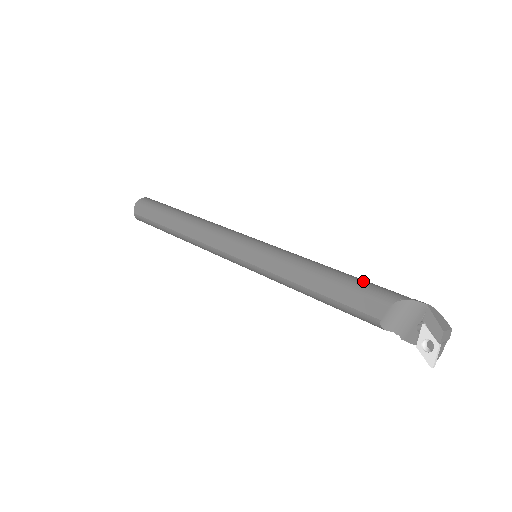
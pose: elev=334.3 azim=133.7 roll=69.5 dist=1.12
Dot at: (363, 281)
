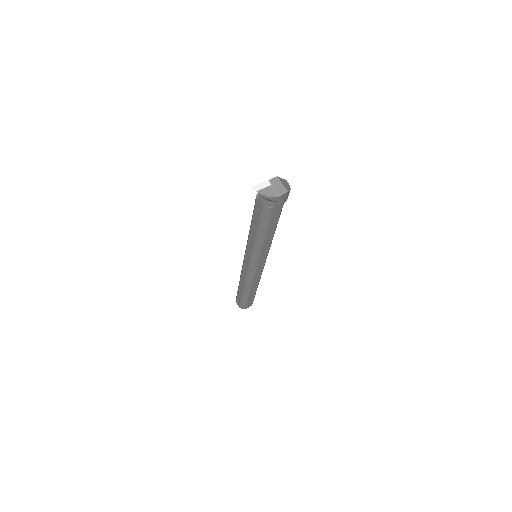
Dot at: occluded
